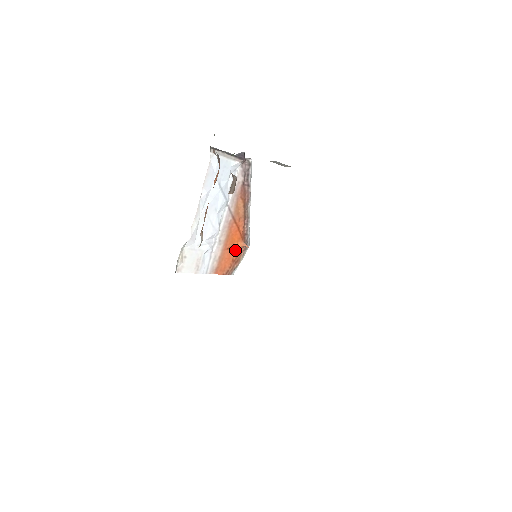
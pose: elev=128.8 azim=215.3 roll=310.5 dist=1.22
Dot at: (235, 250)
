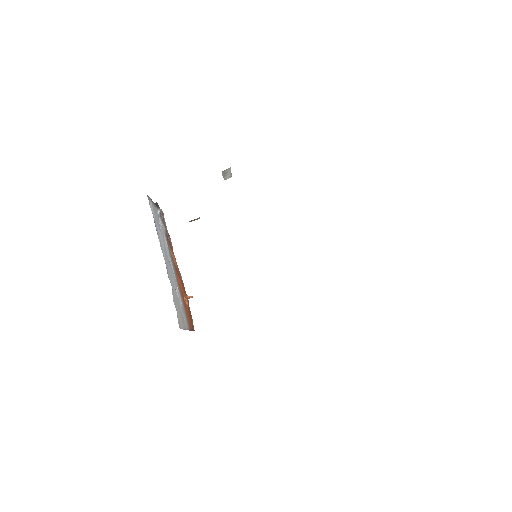
Dot at: (186, 304)
